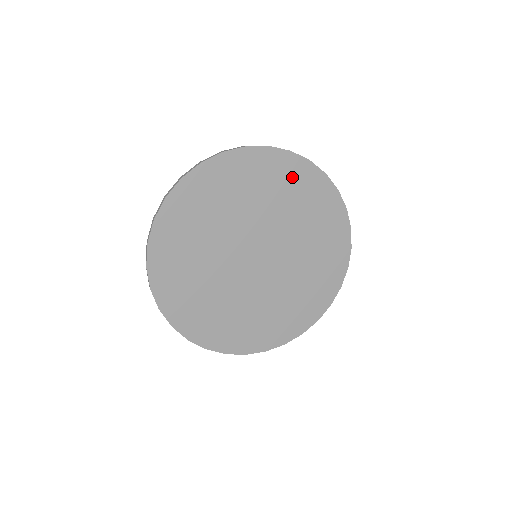
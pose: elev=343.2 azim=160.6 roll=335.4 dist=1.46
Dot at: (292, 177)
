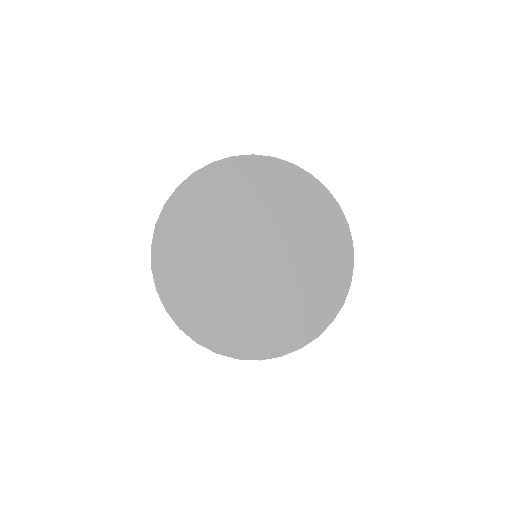
Dot at: (307, 197)
